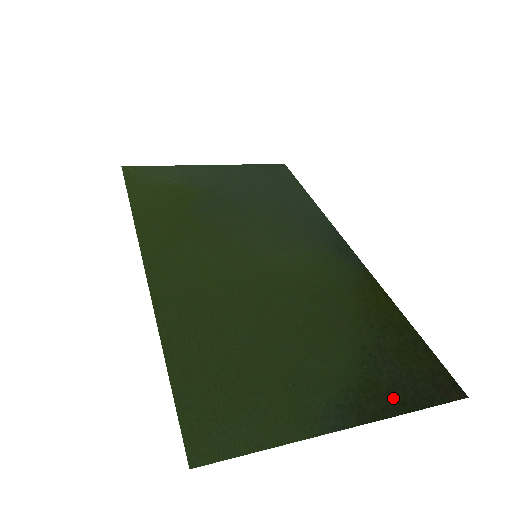
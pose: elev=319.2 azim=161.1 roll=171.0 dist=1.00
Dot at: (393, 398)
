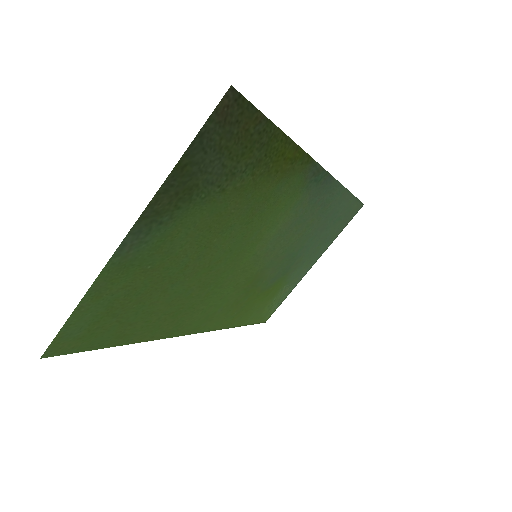
Dot at: (183, 177)
